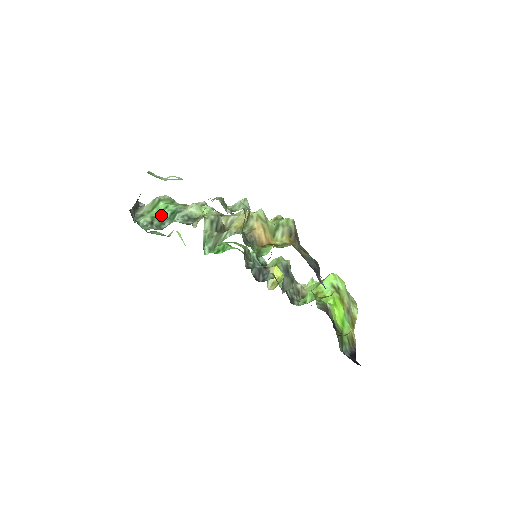
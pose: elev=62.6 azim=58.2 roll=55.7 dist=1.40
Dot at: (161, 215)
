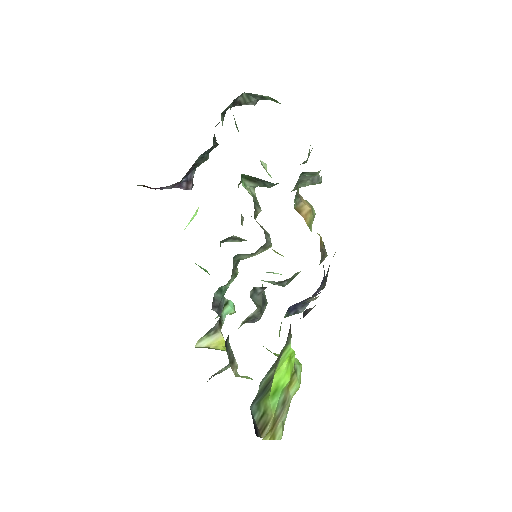
Dot at: occluded
